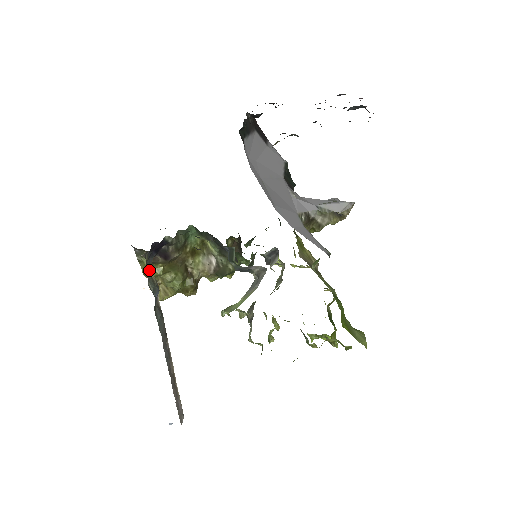
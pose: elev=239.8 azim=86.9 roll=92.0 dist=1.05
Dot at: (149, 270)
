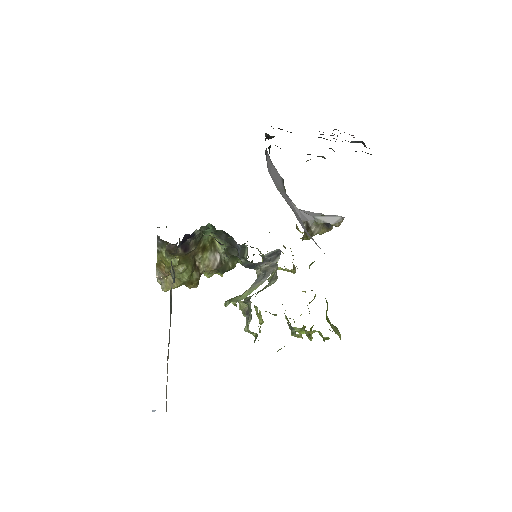
Dot at: occluded
